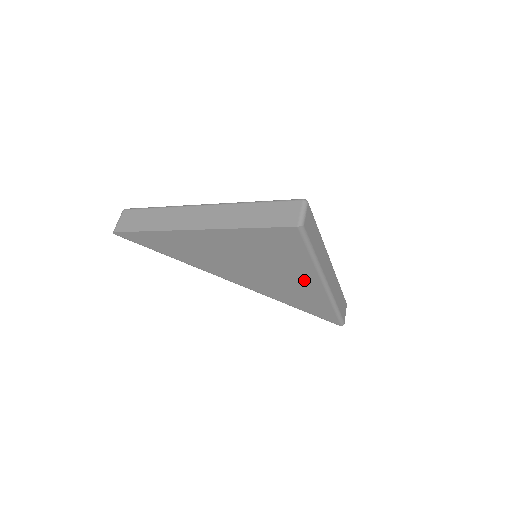
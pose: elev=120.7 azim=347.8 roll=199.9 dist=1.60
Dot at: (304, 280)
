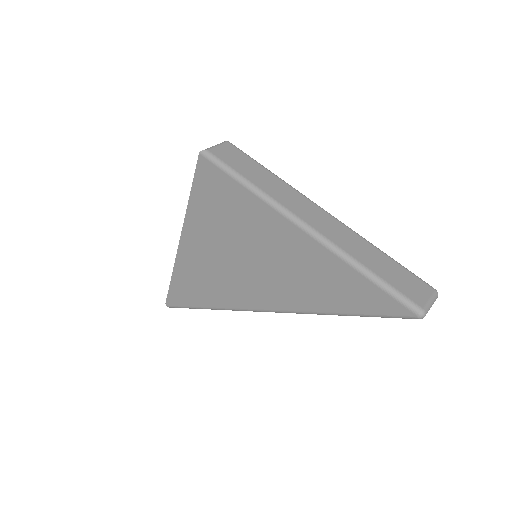
Dot at: (282, 237)
